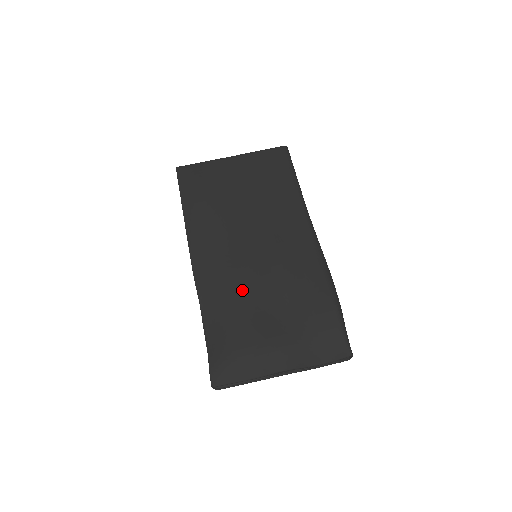
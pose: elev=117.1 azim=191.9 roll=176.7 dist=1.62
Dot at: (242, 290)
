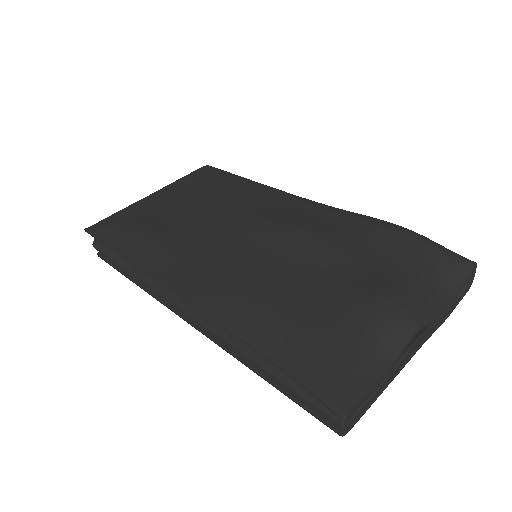
Dot at: (274, 278)
